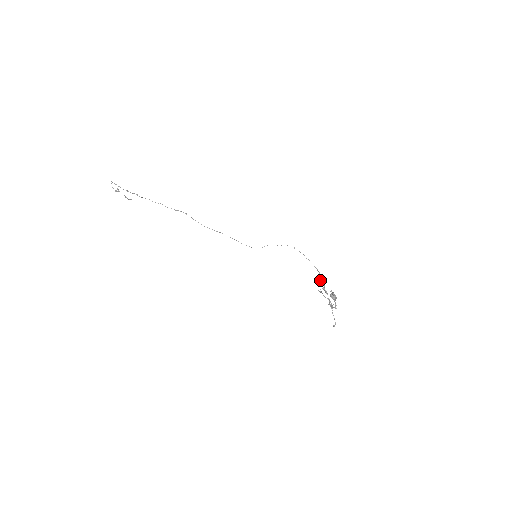
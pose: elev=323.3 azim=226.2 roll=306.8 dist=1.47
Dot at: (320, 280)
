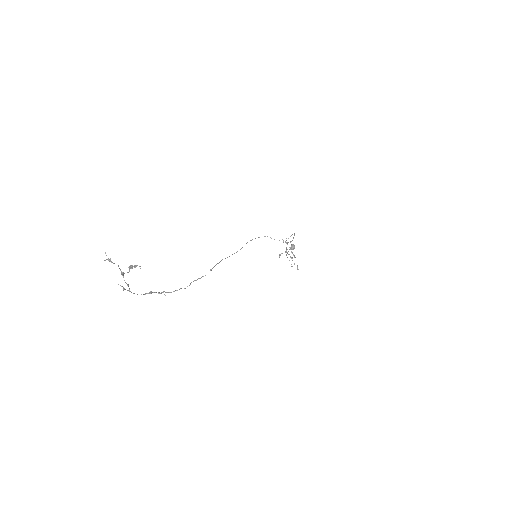
Dot at: occluded
